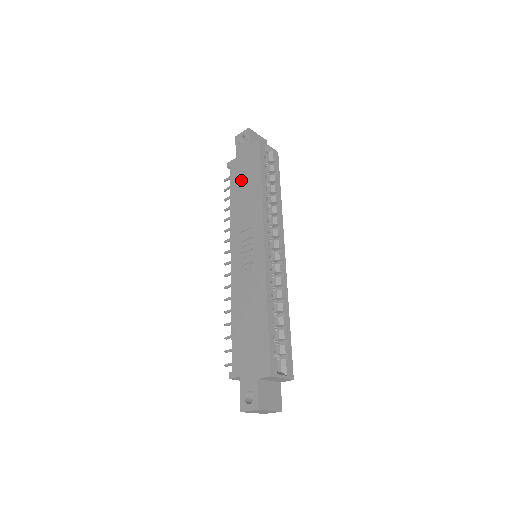
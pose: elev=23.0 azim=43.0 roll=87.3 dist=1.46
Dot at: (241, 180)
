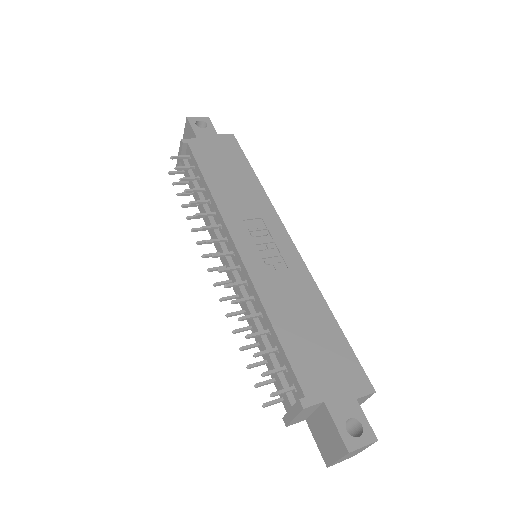
Dot at: (219, 164)
